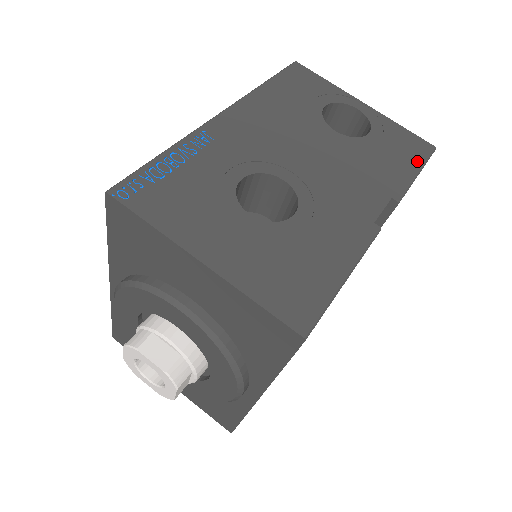
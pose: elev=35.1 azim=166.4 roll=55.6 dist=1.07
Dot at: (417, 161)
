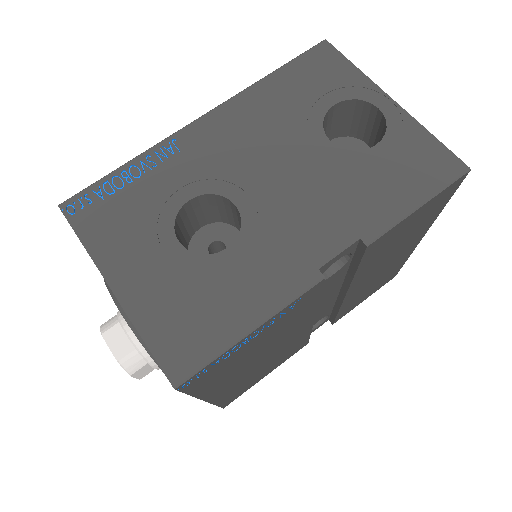
Dot at: (427, 188)
